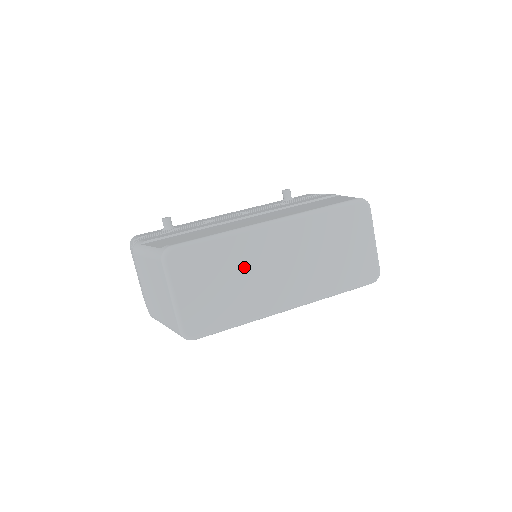
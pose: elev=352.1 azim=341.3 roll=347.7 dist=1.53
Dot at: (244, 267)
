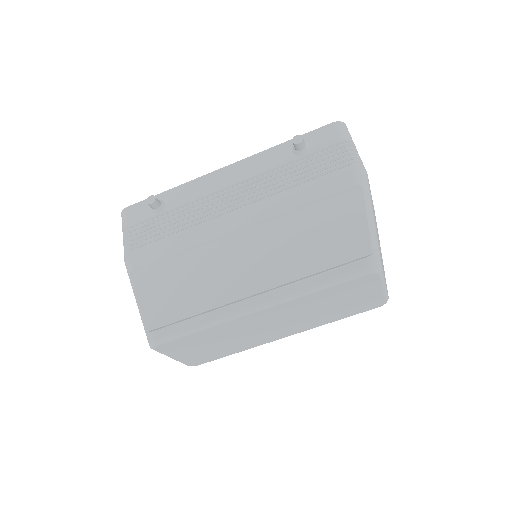
Dot at: (233, 334)
